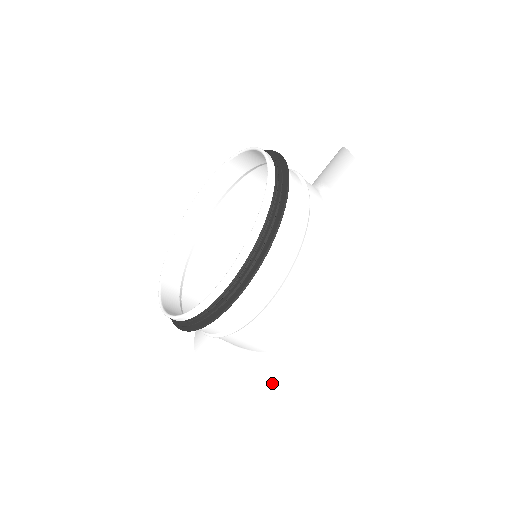
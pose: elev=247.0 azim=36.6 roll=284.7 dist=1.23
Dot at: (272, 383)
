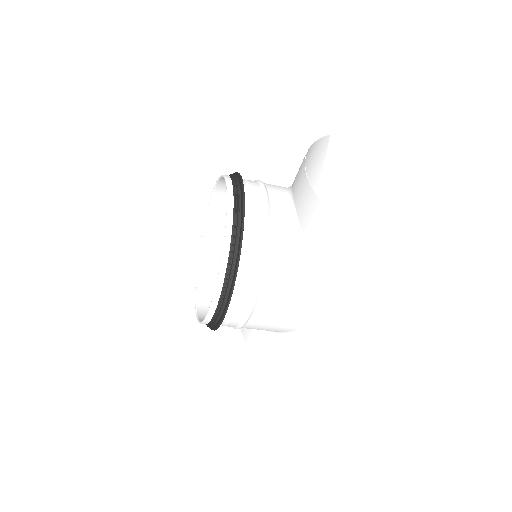
Dot at: (285, 351)
